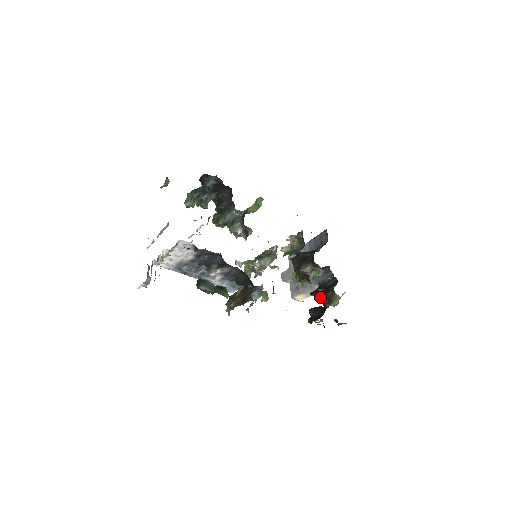
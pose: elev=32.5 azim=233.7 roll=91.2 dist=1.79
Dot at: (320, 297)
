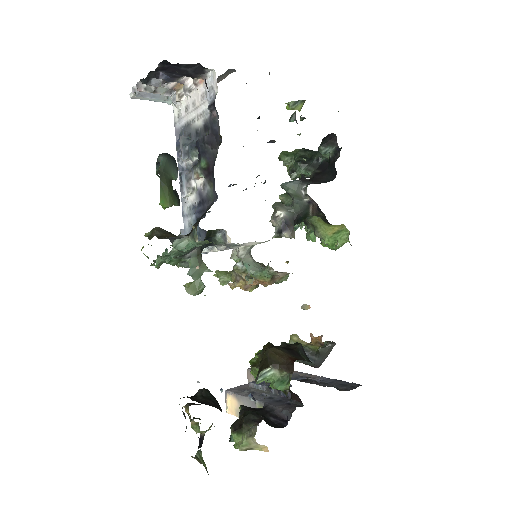
Dot at: occluded
